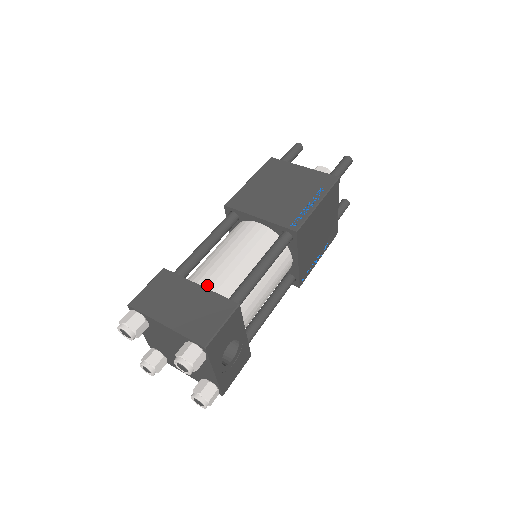
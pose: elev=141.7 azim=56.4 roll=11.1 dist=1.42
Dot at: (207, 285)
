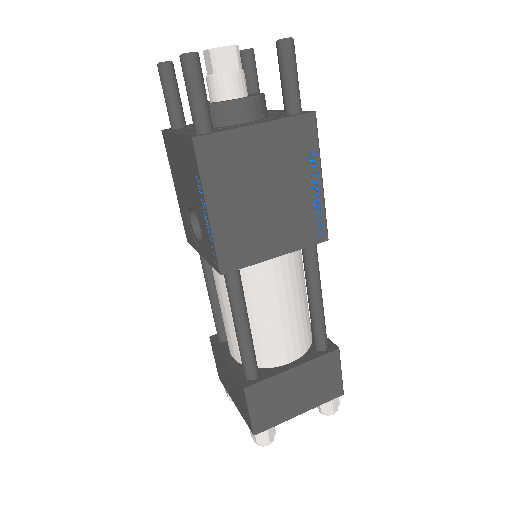
Dot at: (291, 356)
